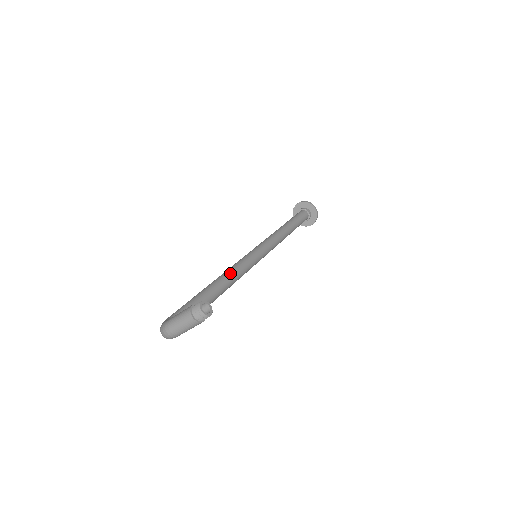
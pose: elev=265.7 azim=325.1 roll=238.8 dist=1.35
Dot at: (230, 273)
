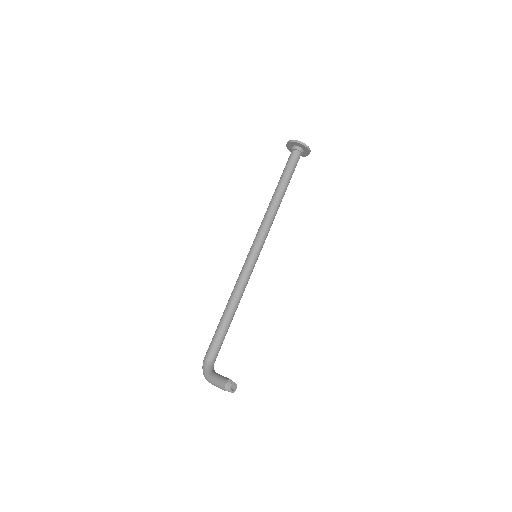
Dot at: (239, 294)
